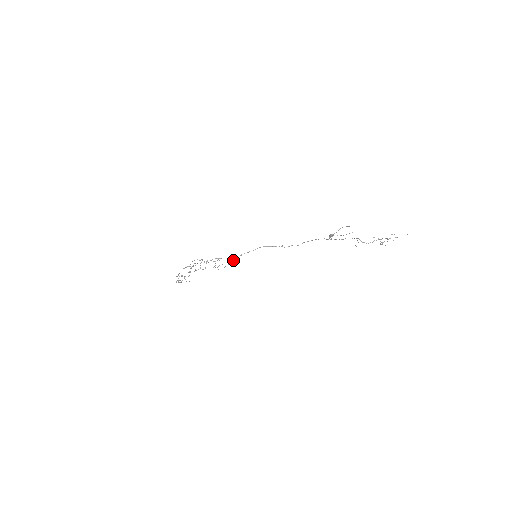
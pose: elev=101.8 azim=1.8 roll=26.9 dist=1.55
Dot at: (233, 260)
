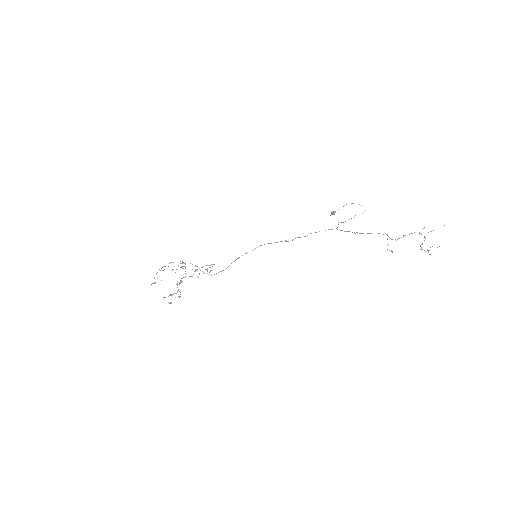
Dot at: (229, 265)
